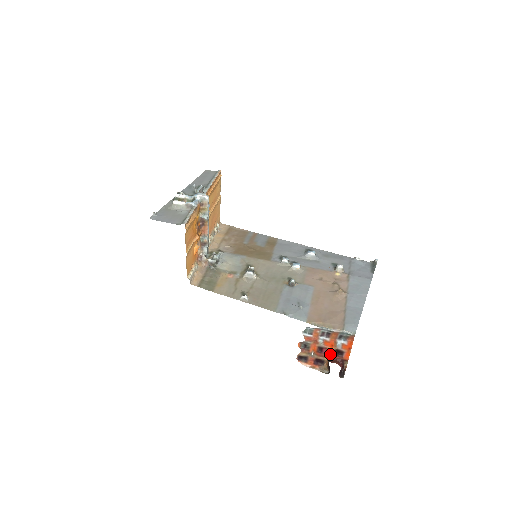
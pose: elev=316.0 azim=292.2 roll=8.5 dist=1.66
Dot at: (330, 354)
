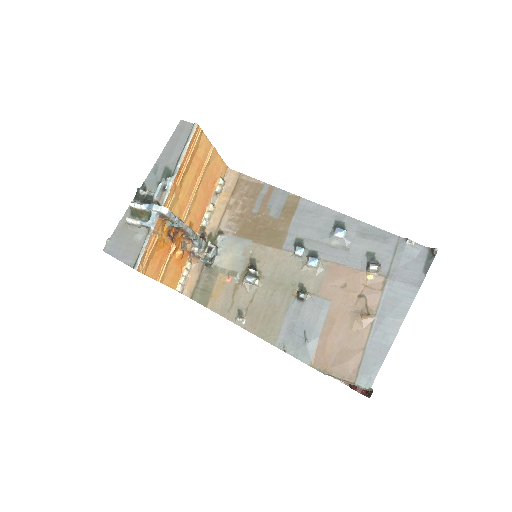
Dot at: occluded
